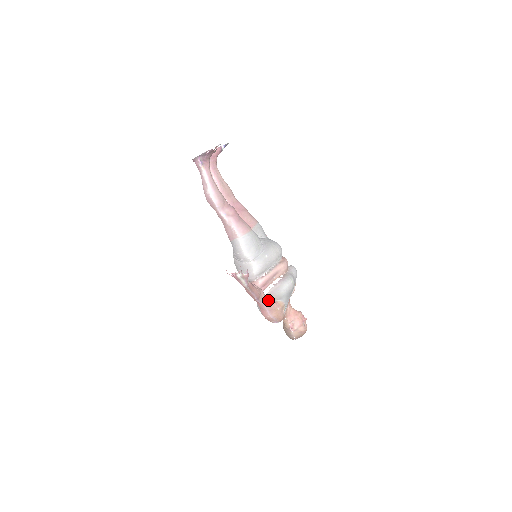
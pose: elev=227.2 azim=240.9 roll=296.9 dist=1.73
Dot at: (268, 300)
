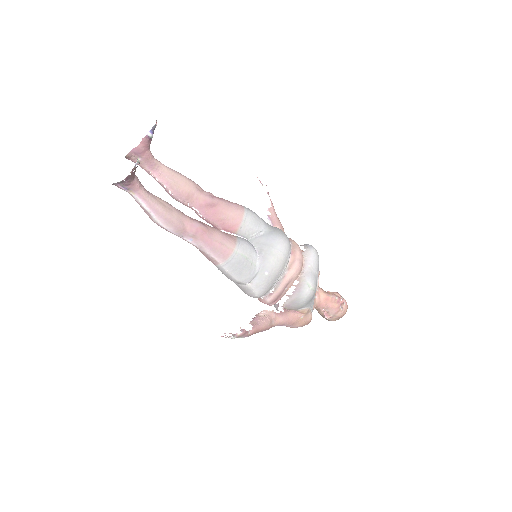
Dot at: (285, 319)
